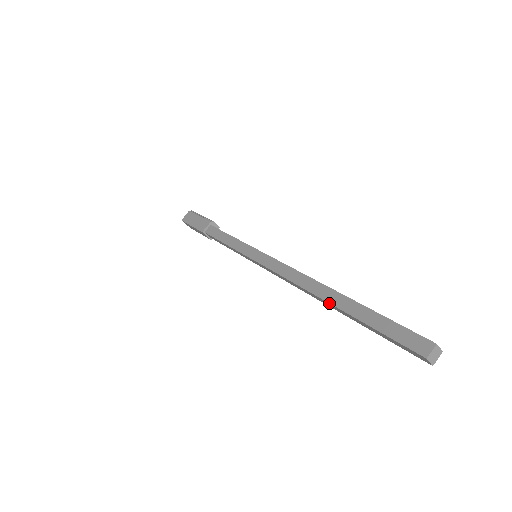
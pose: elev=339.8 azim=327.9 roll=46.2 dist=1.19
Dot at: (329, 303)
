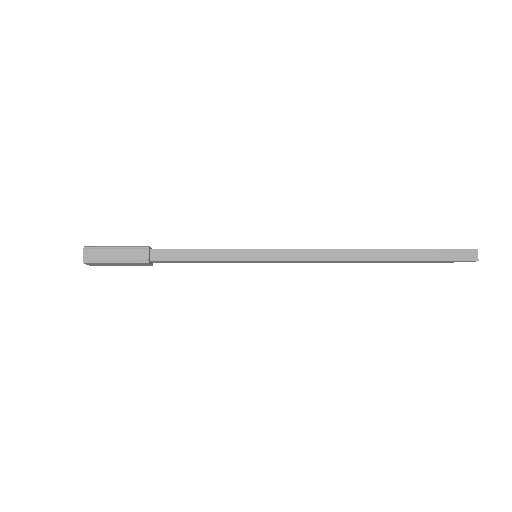
Dot at: occluded
